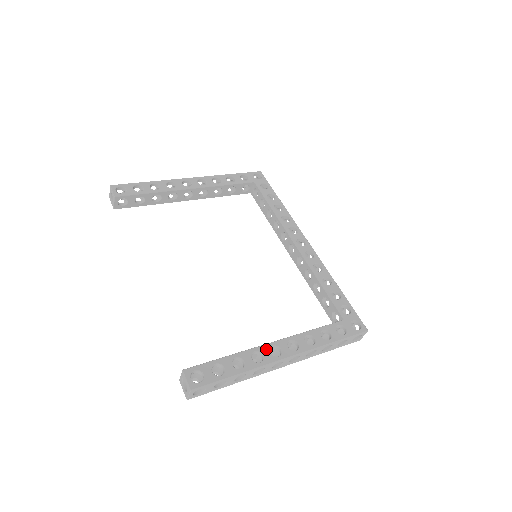
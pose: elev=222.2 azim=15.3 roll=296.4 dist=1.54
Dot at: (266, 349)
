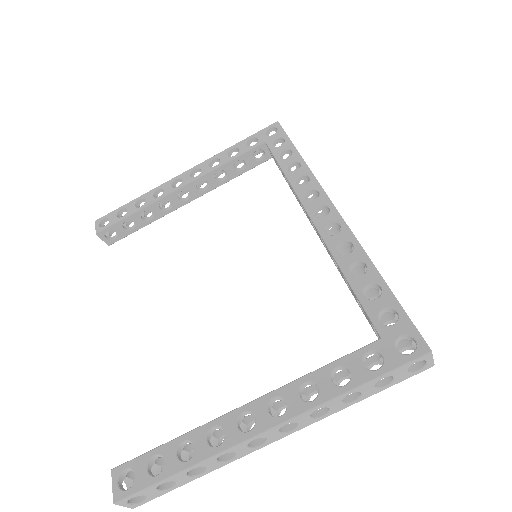
Dot at: (231, 420)
